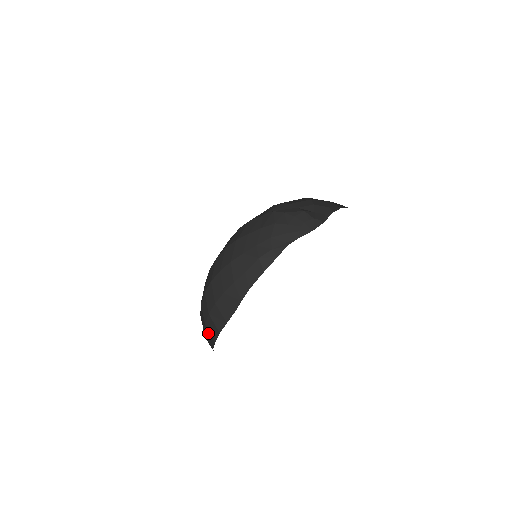
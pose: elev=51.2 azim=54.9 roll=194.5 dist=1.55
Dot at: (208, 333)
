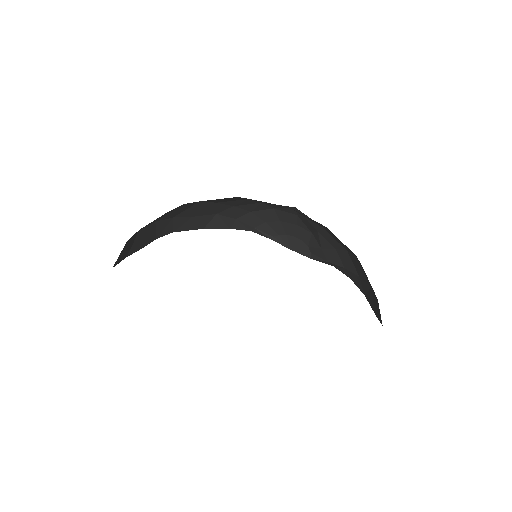
Dot at: occluded
